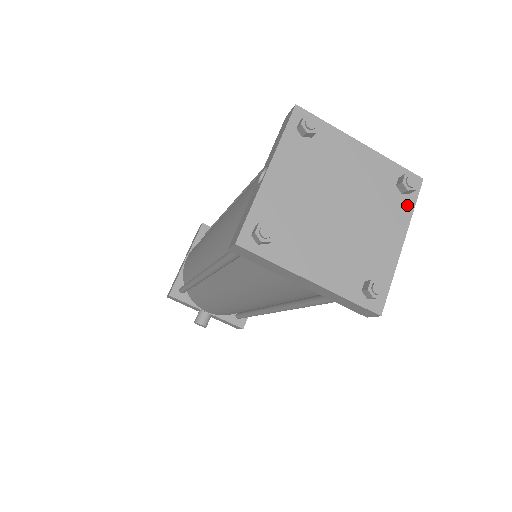
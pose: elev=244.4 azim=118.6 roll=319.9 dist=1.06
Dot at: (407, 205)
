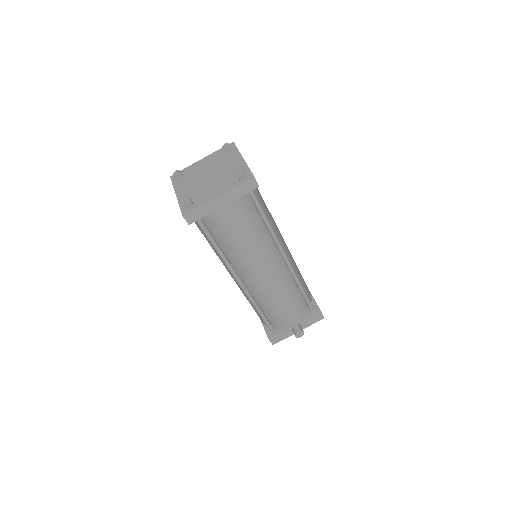
Dot at: (234, 151)
